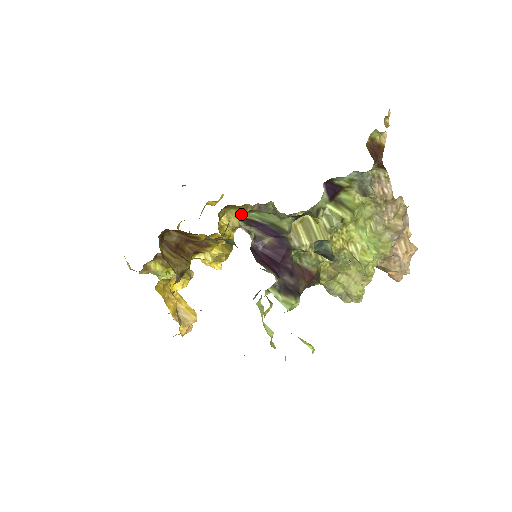
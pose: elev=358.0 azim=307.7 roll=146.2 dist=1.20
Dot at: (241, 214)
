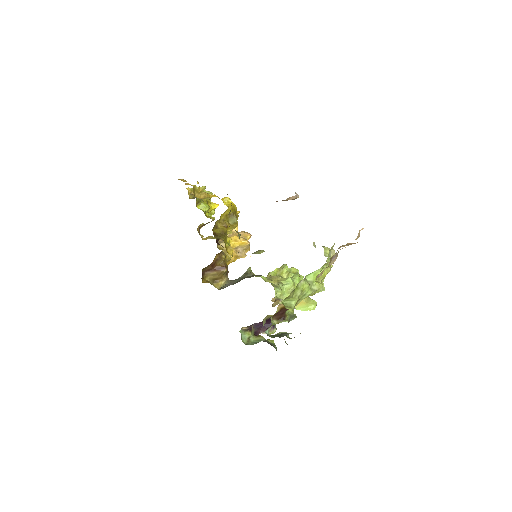
Dot at: occluded
